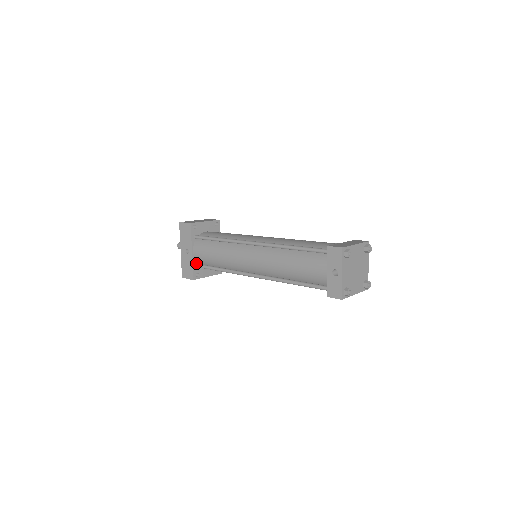
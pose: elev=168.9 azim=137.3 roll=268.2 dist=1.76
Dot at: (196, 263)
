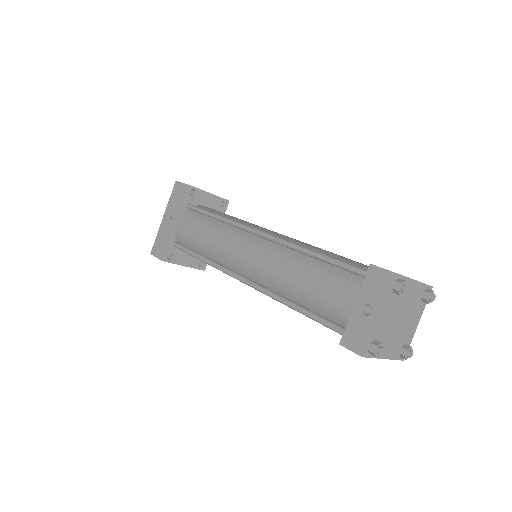
Dot at: (175, 240)
